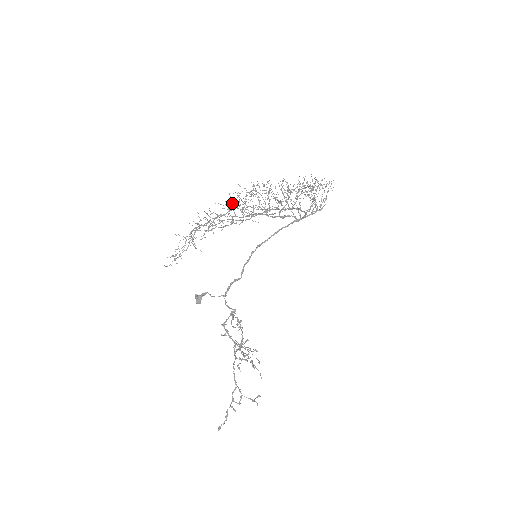
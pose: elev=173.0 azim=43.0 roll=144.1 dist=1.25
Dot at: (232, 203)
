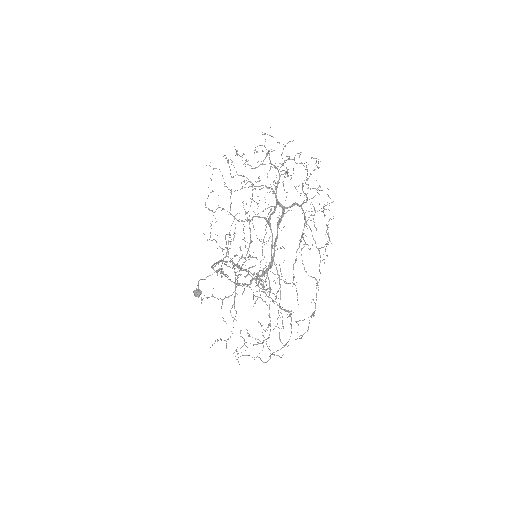
Dot at: occluded
